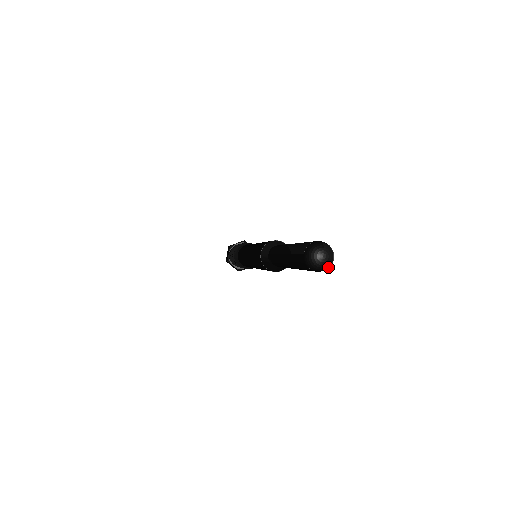
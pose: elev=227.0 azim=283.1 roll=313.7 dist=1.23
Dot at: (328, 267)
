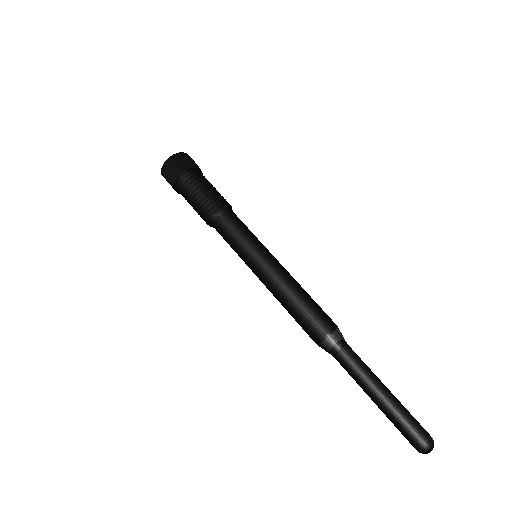
Dot at: occluded
